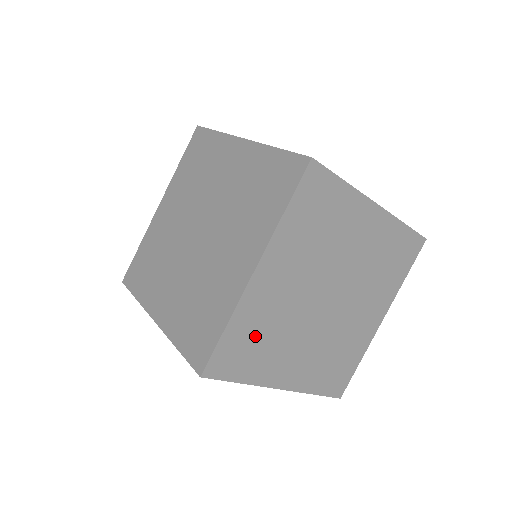
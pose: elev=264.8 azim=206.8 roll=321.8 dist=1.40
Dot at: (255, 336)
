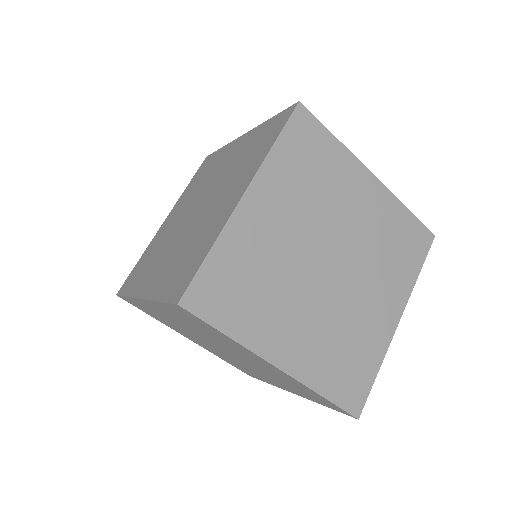
Dot at: (244, 276)
